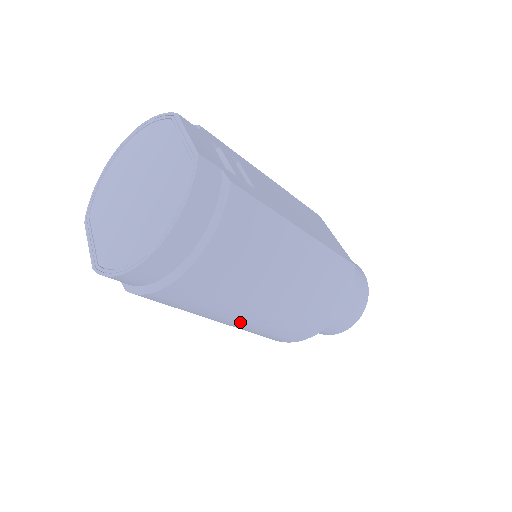
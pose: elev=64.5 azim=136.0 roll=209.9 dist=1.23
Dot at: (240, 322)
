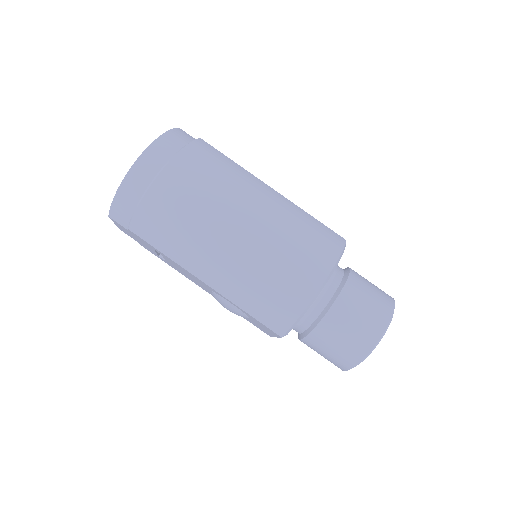
Dot at: (224, 260)
